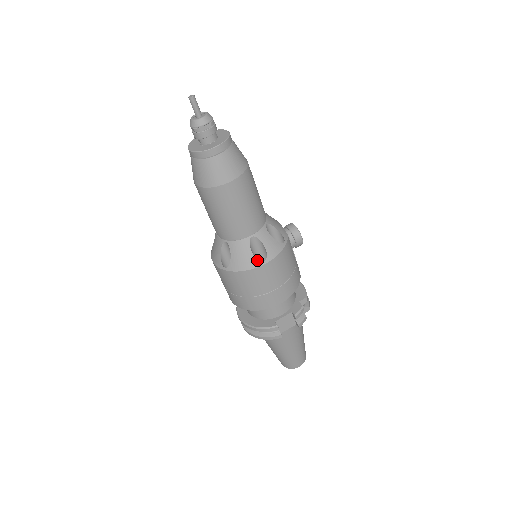
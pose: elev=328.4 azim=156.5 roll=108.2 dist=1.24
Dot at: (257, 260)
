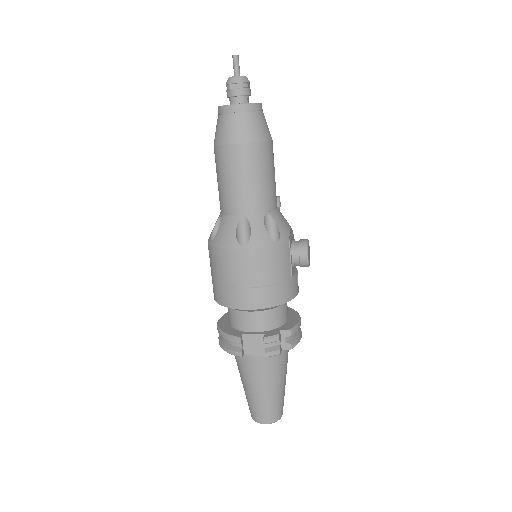
Dot at: (237, 241)
